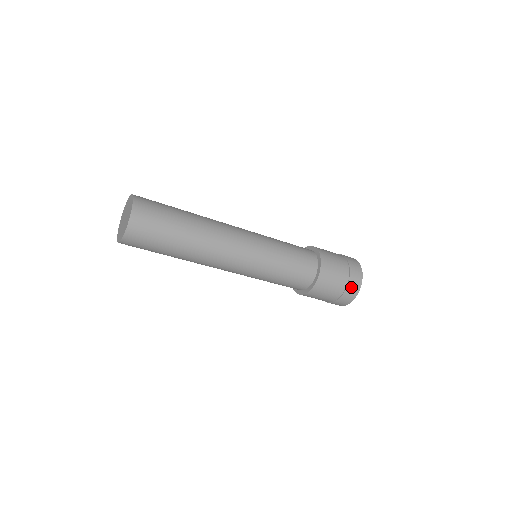
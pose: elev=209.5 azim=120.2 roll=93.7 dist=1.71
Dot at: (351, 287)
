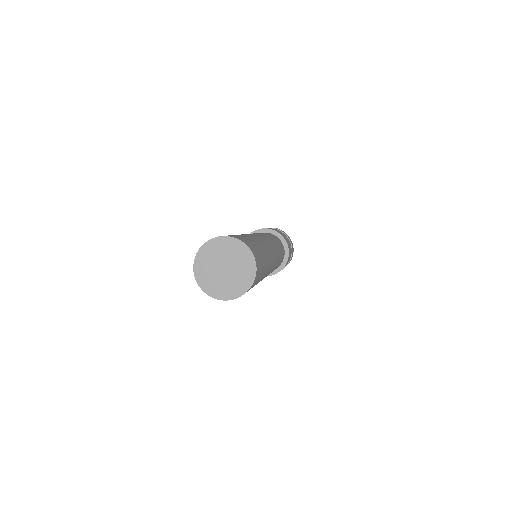
Dot at: occluded
